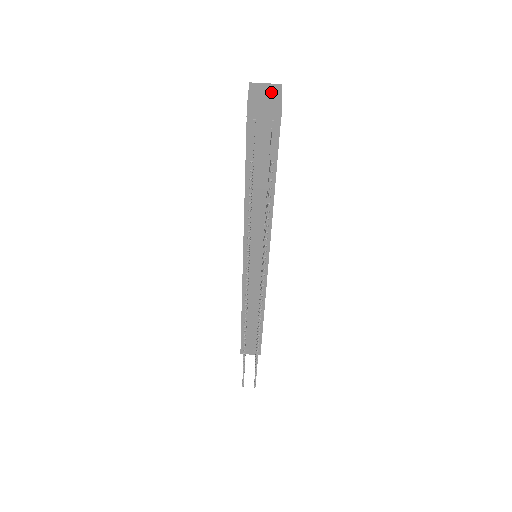
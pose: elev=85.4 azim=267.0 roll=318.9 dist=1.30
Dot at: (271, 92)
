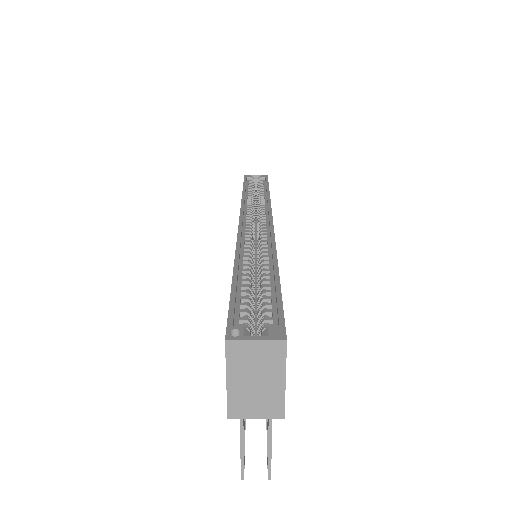
Dot at: (266, 371)
